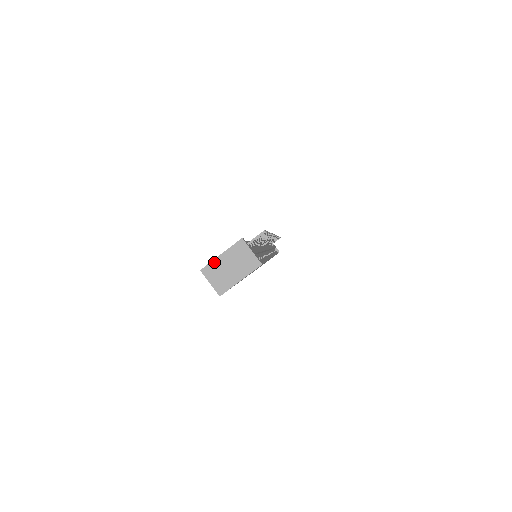
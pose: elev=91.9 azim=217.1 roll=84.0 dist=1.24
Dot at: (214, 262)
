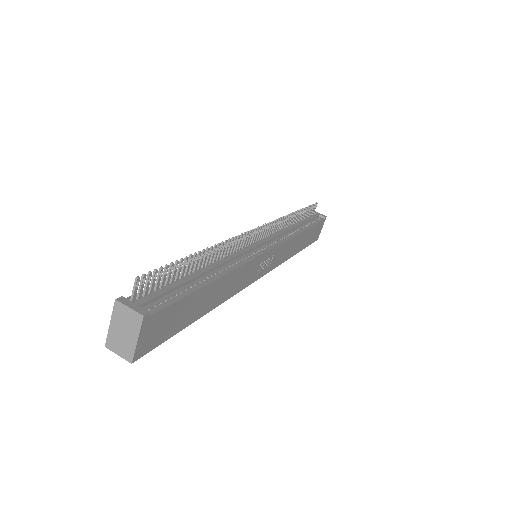
Dot at: (109, 334)
